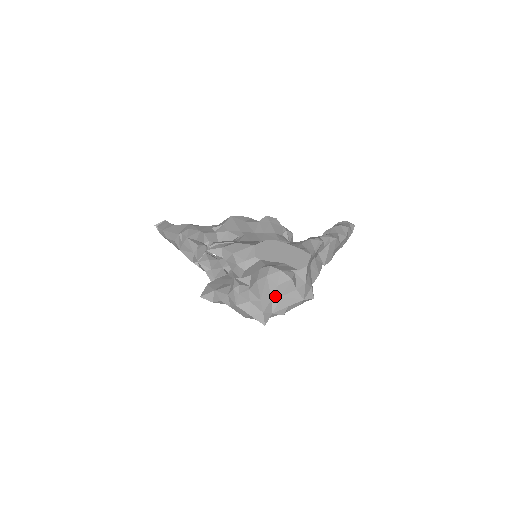
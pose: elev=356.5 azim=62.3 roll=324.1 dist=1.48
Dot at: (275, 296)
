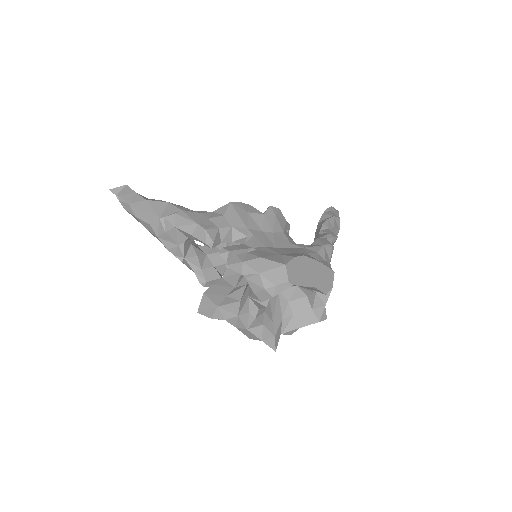
Dot at: (286, 315)
